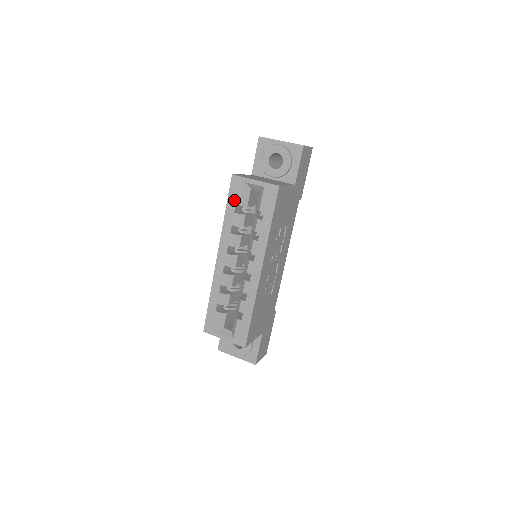
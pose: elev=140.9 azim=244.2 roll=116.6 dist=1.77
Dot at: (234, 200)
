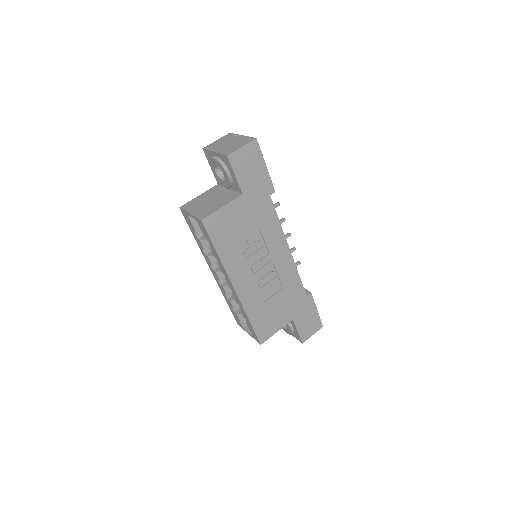
Dot at: (192, 229)
